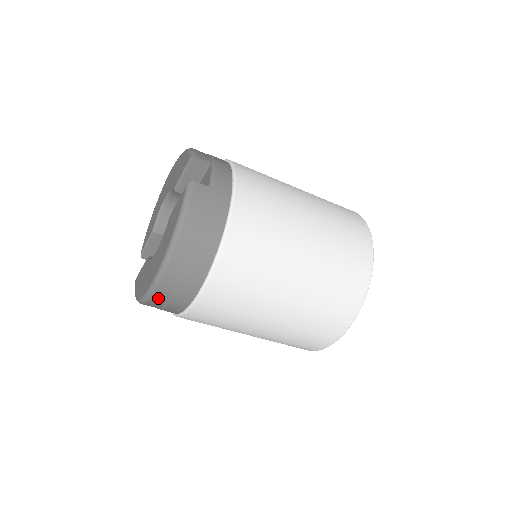
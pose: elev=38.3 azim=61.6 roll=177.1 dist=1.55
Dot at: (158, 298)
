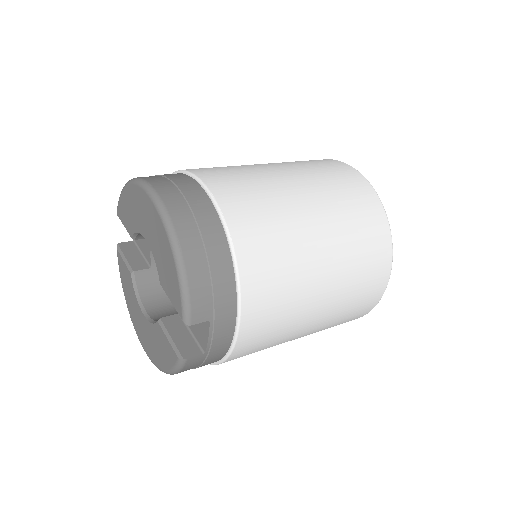
Dot at: occluded
